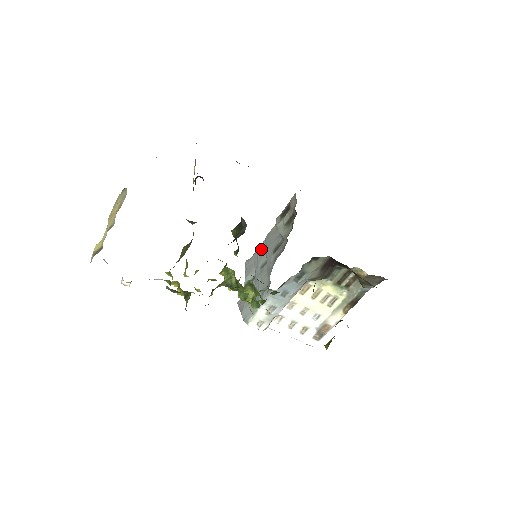
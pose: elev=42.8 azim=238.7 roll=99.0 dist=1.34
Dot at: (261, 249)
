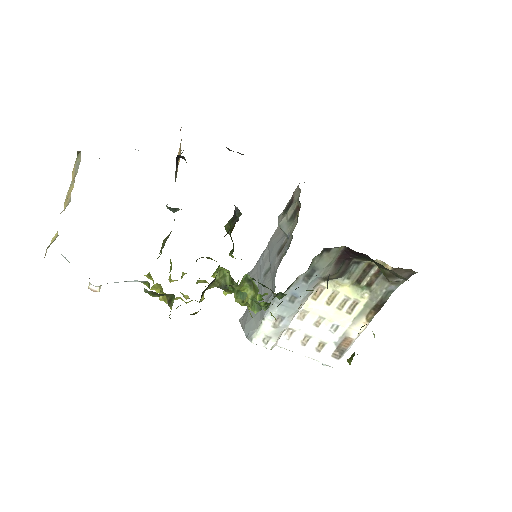
Dot at: (263, 256)
